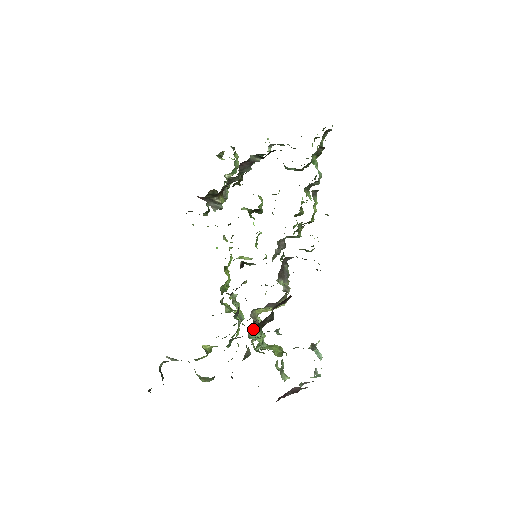
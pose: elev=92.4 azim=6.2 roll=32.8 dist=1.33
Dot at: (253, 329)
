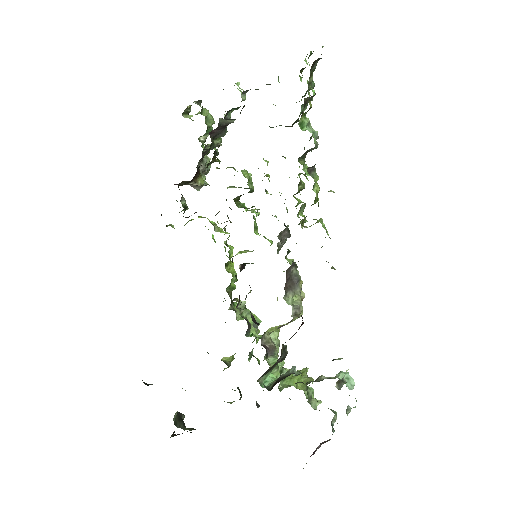
Dot at: (264, 374)
